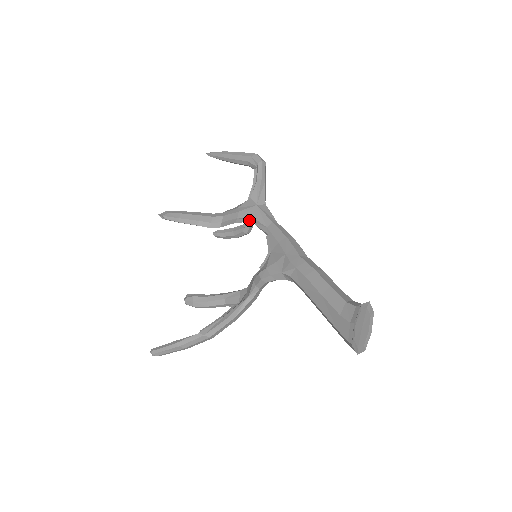
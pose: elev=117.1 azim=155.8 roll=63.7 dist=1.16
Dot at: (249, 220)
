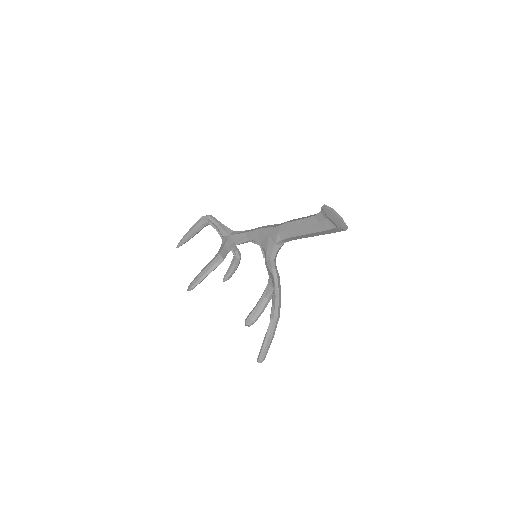
Dot at: (234, 245)
